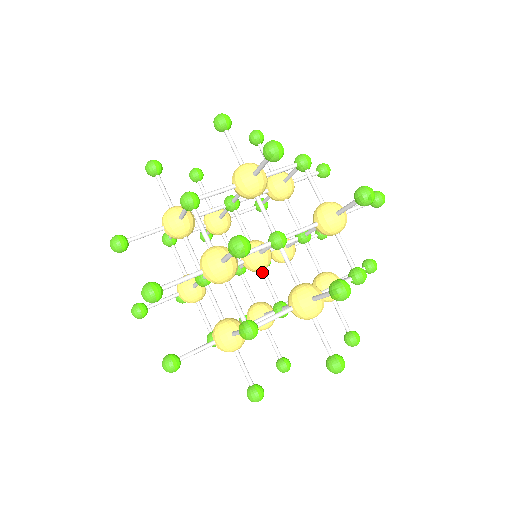
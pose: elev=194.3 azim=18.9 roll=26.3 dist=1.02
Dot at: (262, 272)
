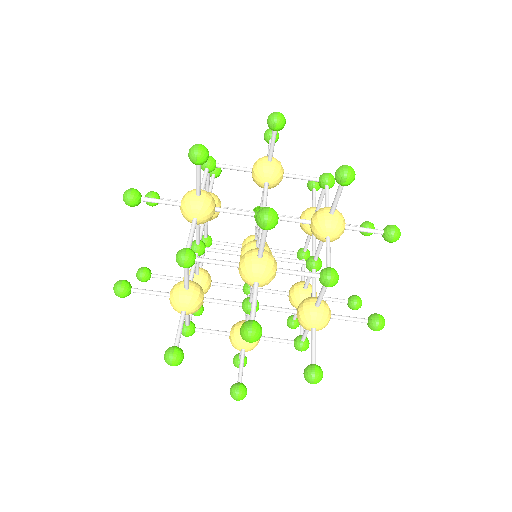
Dot at: occluded
